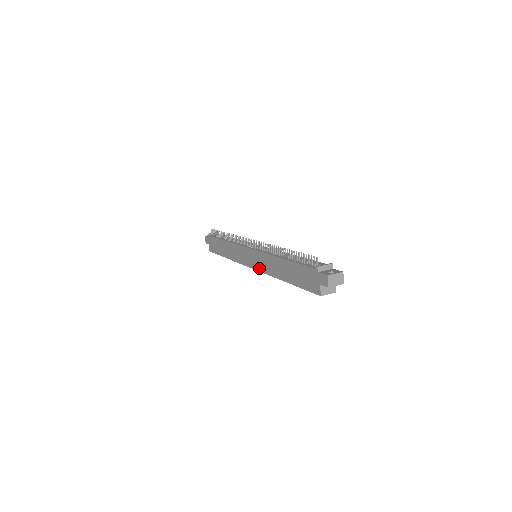
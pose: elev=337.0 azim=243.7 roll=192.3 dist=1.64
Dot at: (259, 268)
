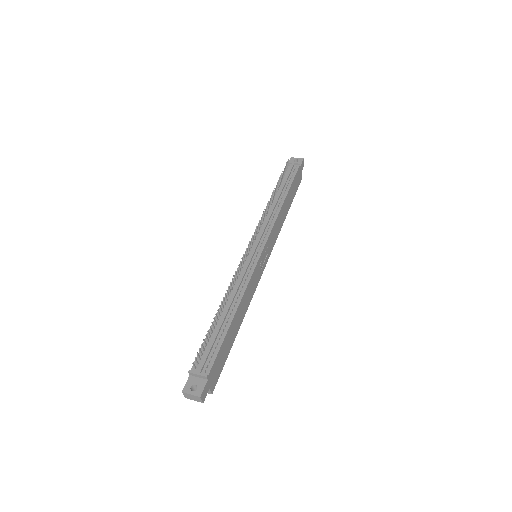
Dot at: occluded
